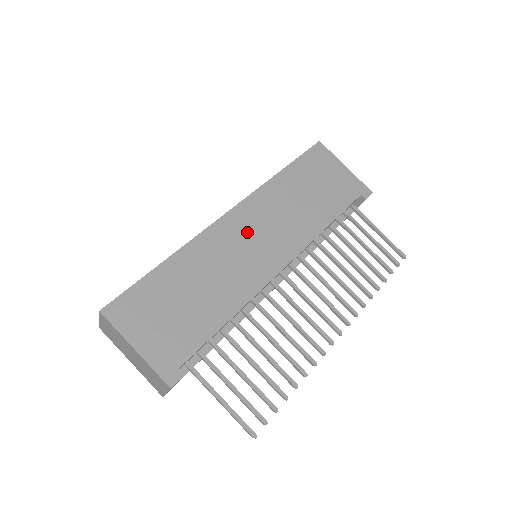
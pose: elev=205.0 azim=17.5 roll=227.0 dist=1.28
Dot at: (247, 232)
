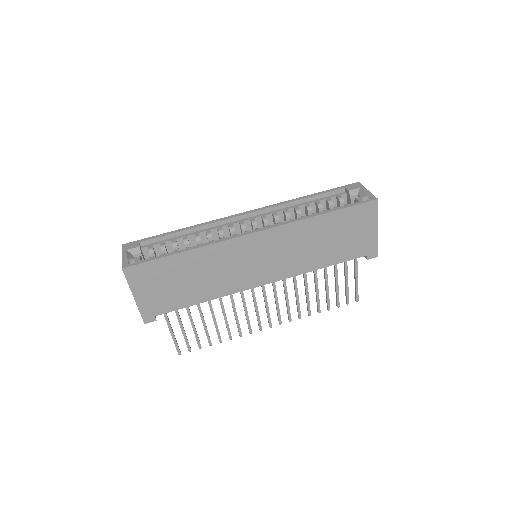
Dot at: (257, 253)
